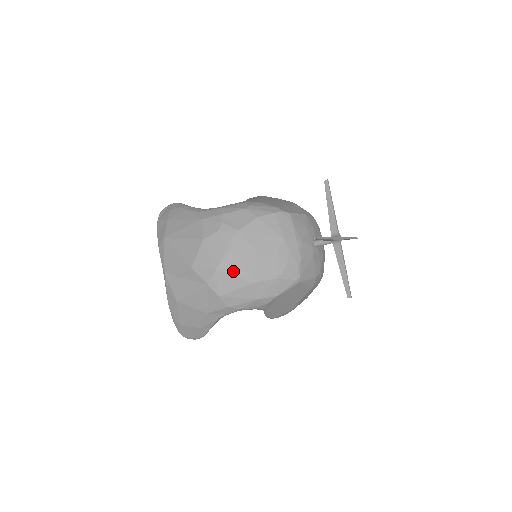
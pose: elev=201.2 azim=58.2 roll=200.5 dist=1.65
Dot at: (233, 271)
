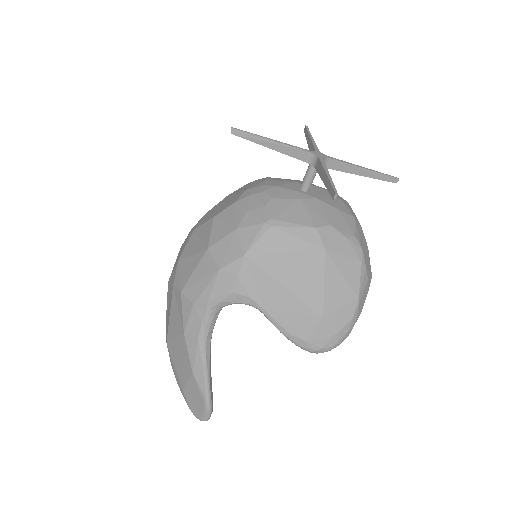
Dot at: (192, 251)
